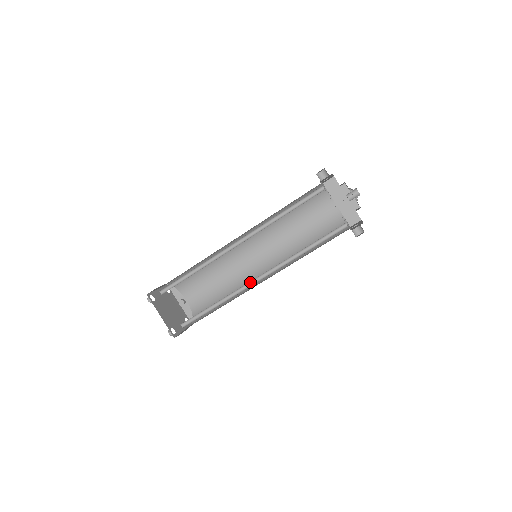
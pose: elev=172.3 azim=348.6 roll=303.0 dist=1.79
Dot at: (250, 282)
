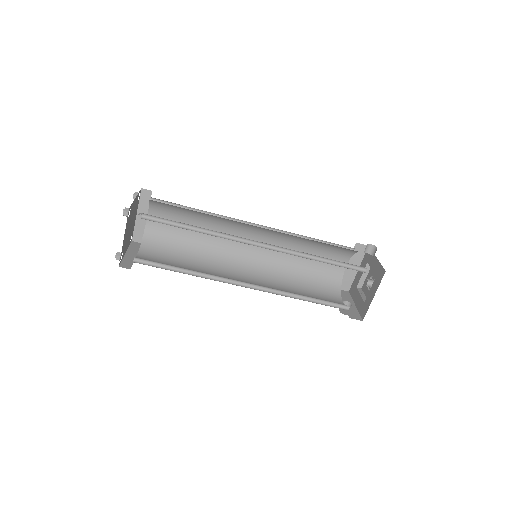
Dot at: (235, 280)
